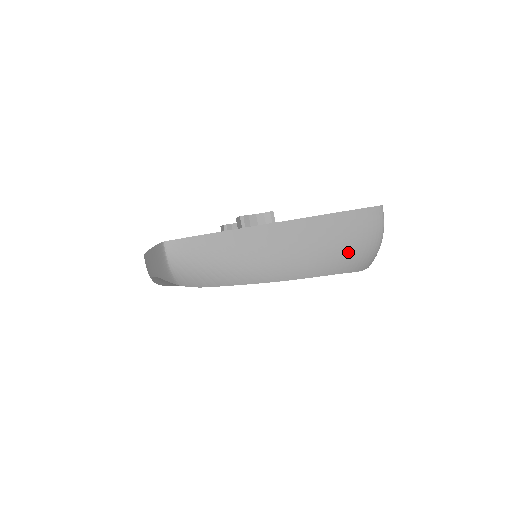
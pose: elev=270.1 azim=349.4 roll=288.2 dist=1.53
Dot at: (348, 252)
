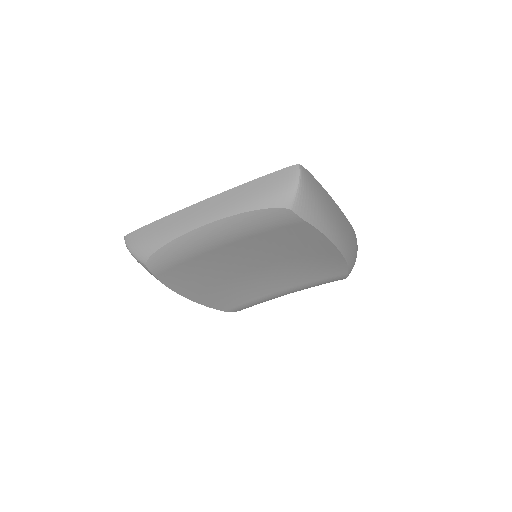
Dot at: (353, 251)
